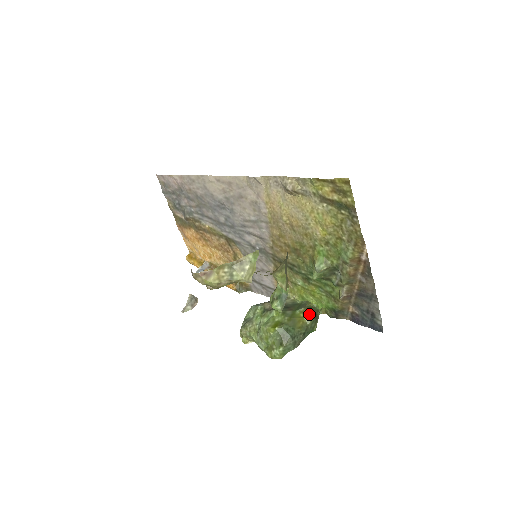
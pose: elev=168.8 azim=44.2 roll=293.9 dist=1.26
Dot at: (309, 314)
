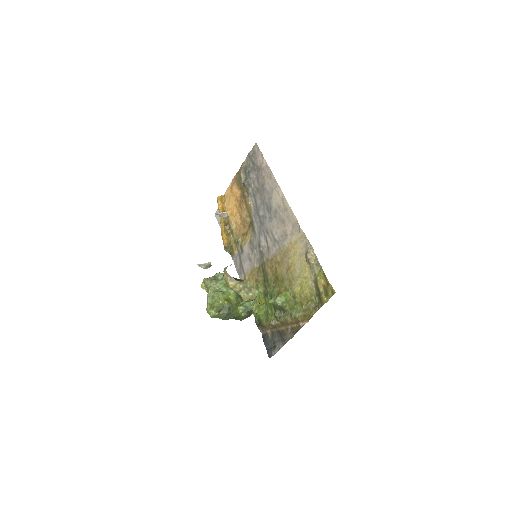
Dot at: (247, 311)
